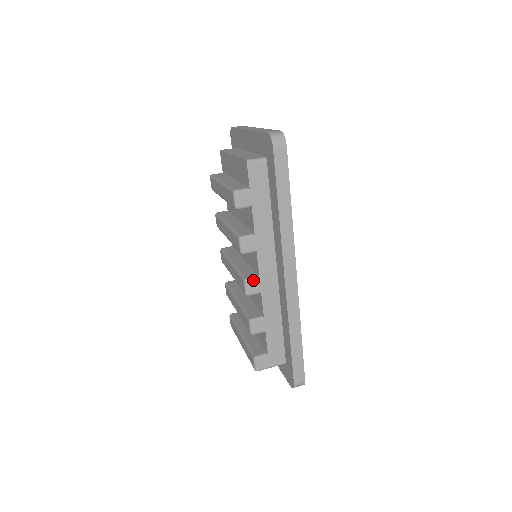
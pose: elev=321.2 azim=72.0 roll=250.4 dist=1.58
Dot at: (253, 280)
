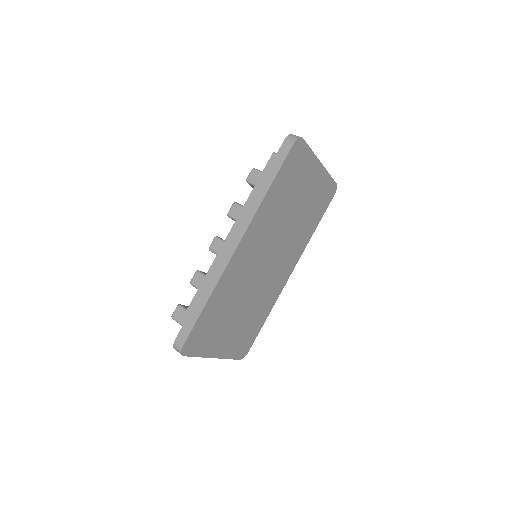
Dot at: (220, 240)
